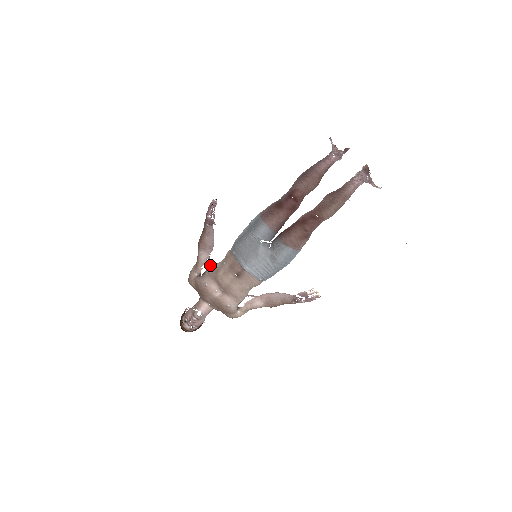
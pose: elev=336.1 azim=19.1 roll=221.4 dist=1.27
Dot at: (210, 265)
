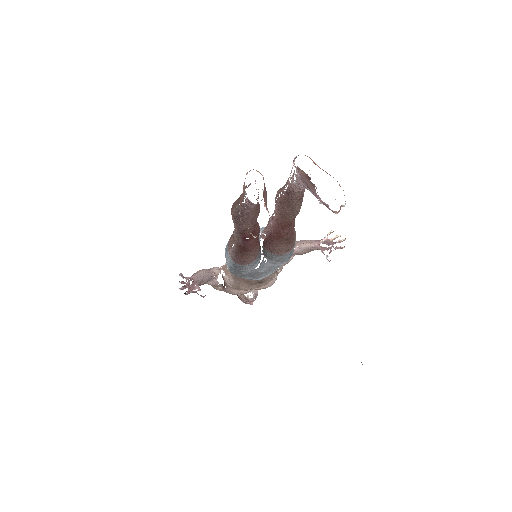
Dot at: (220, 269)
